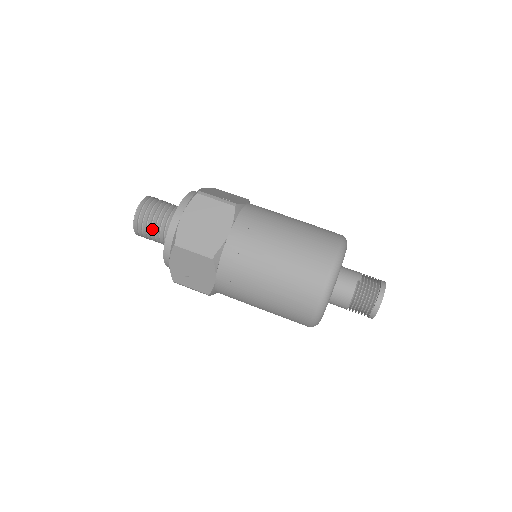
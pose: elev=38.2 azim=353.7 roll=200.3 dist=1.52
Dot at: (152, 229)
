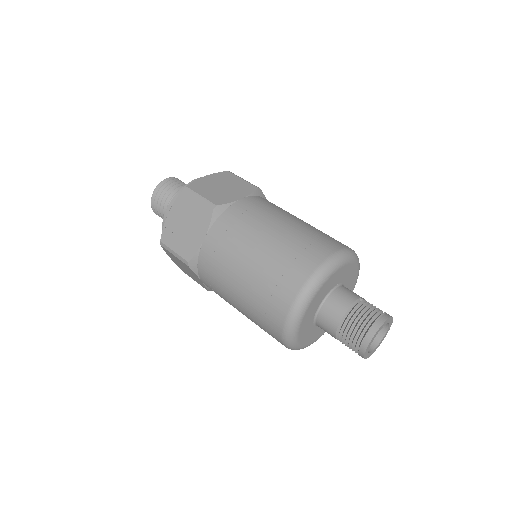
Dot at: (169, 197)
